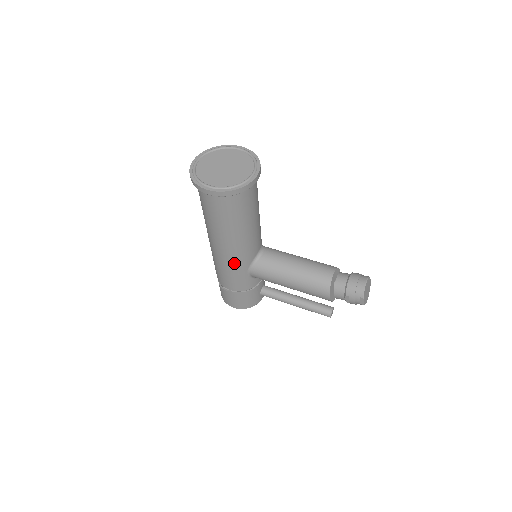
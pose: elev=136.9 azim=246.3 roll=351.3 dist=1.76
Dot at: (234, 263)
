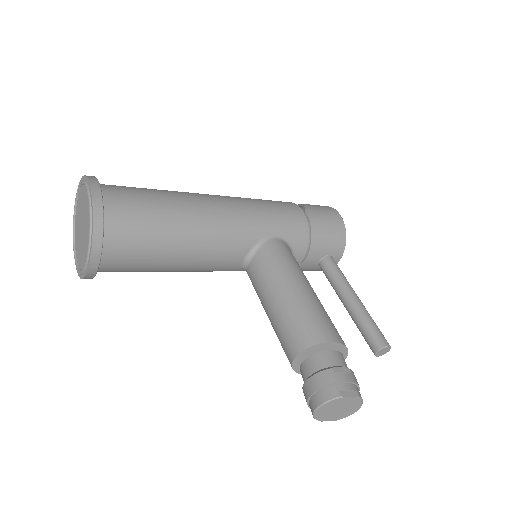
Dot at: occluded
